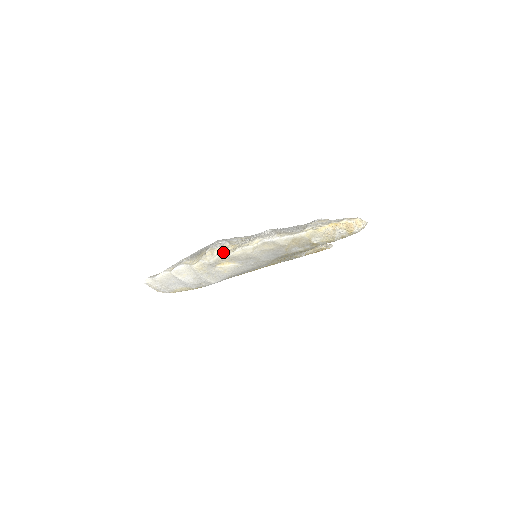
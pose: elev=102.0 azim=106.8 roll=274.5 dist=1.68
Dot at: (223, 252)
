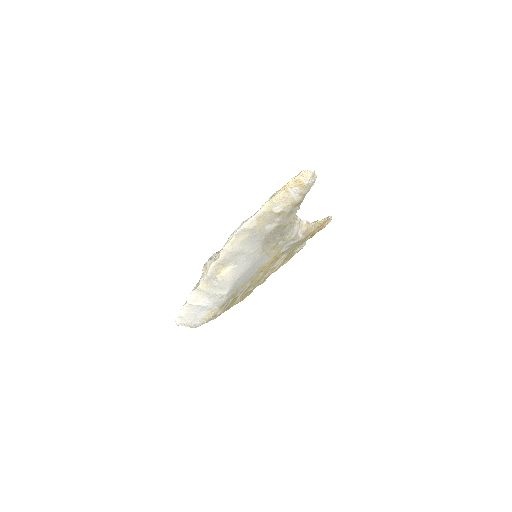
Dot at: (212, 262)
